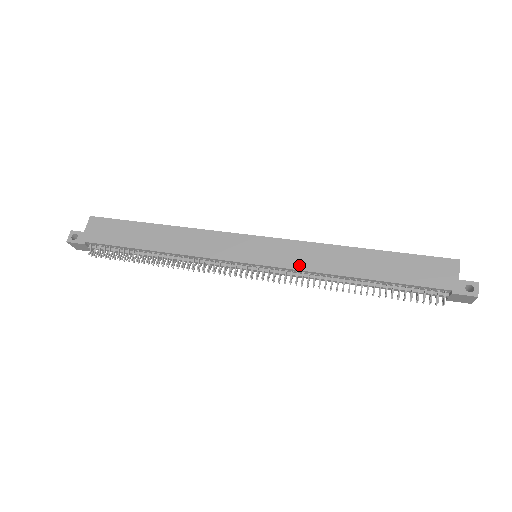
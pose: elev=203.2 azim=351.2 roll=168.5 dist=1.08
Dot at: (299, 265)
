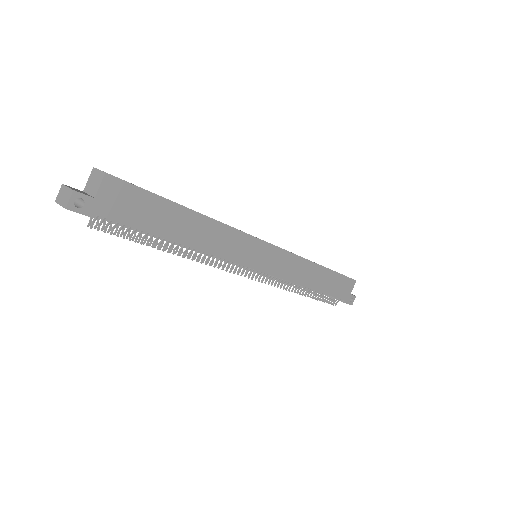
Dot at: (286, 276)
